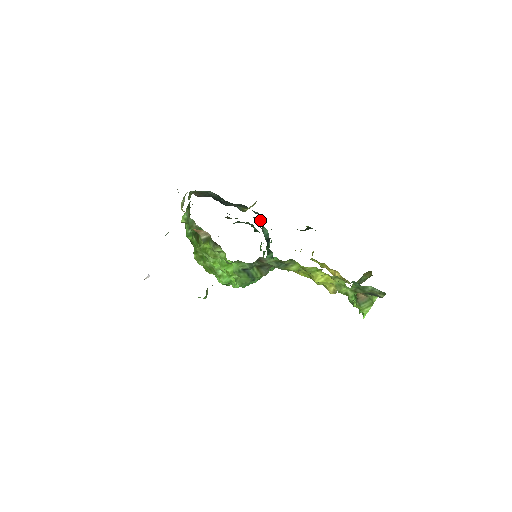
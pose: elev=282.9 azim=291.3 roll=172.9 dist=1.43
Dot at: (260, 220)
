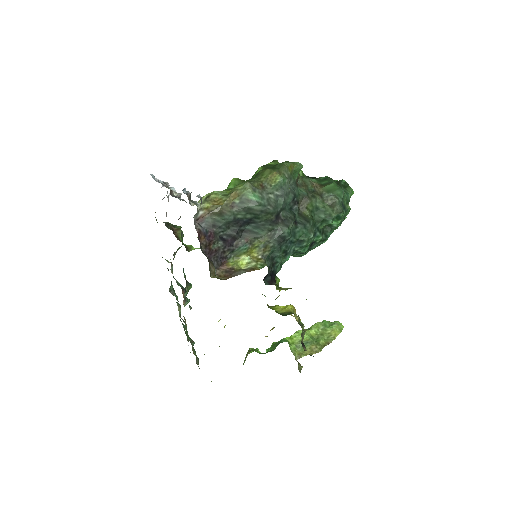
Dot at: (303, 245)
